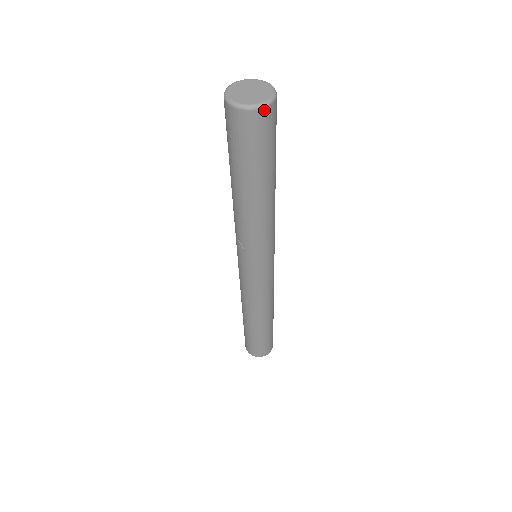
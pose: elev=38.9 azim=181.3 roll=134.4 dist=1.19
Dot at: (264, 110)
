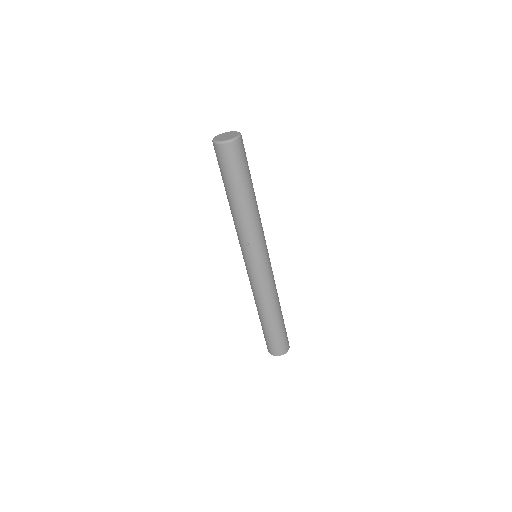
Dot at: (238, 140)
